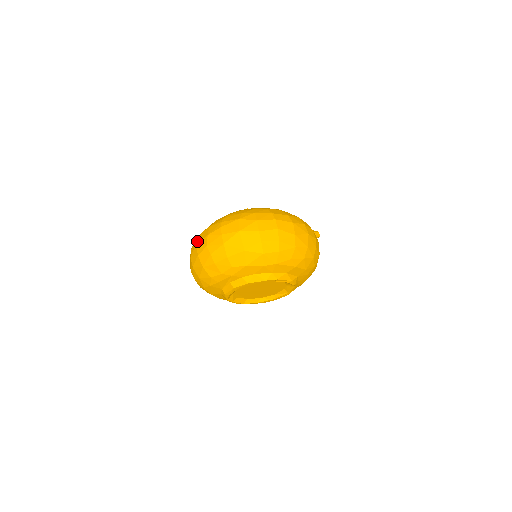
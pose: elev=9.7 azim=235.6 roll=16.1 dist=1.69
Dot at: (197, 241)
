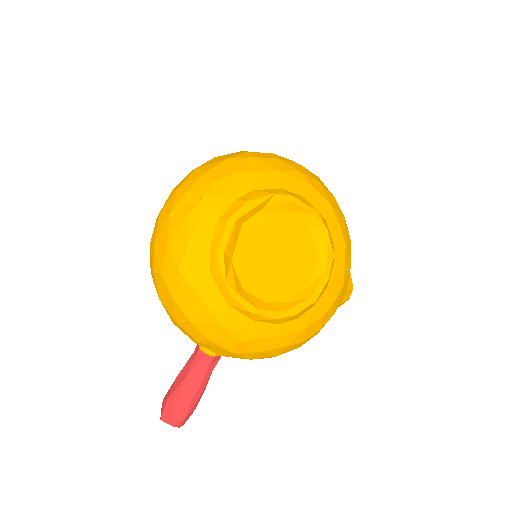
Dot at: occluded
